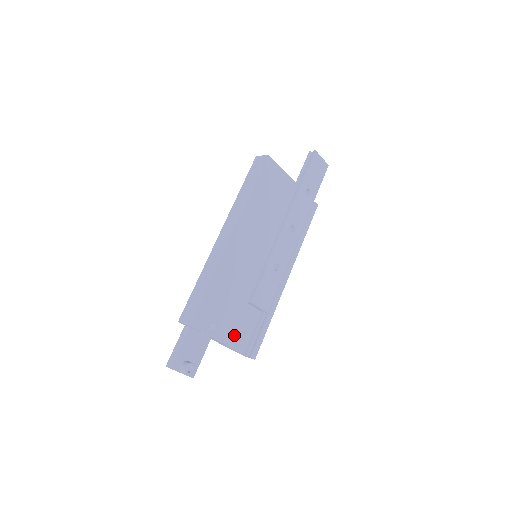
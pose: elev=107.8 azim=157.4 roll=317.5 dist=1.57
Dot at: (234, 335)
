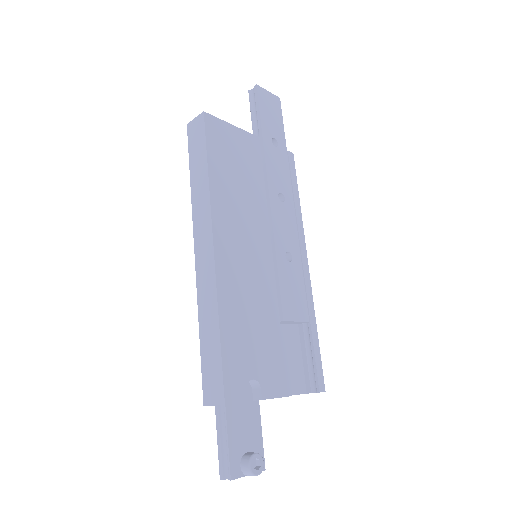
Dot at: occluded
